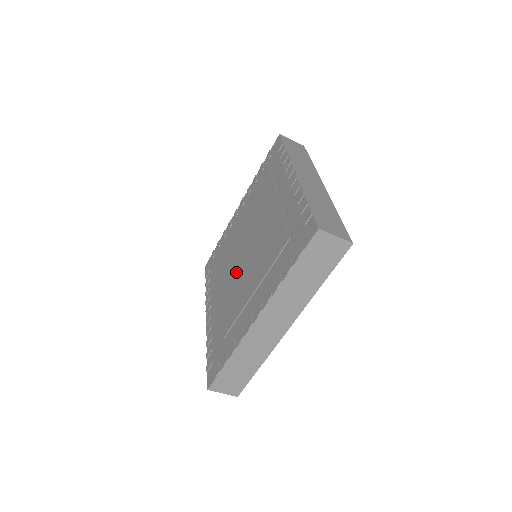
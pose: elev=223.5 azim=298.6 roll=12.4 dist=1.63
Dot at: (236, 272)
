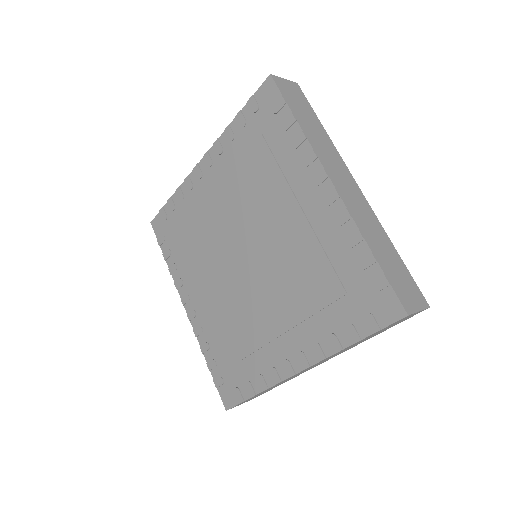
Dot at: (234, 279)
